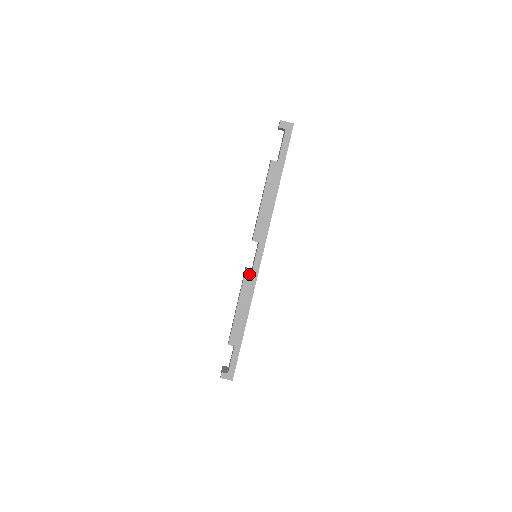
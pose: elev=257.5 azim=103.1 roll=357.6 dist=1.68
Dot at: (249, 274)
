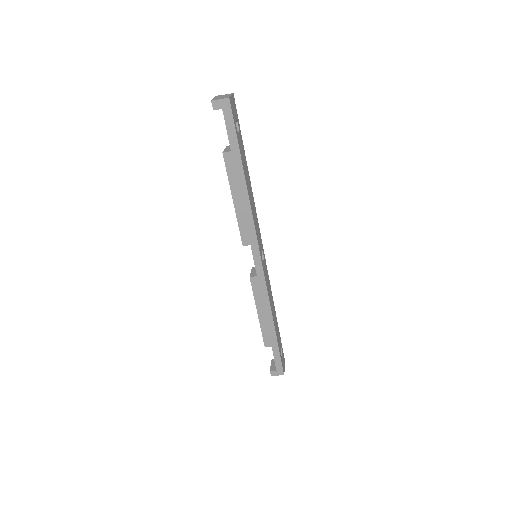
Dot at: (255, 279)
